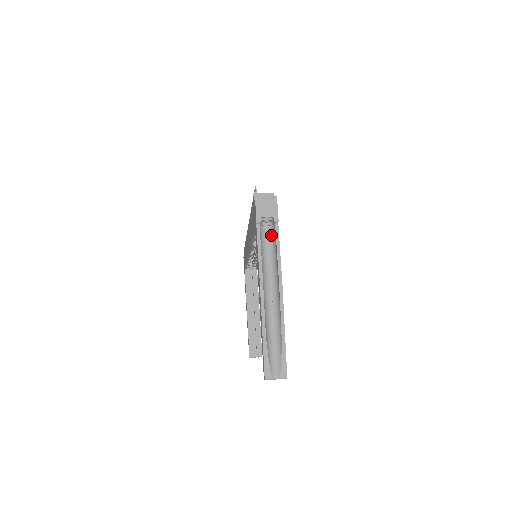
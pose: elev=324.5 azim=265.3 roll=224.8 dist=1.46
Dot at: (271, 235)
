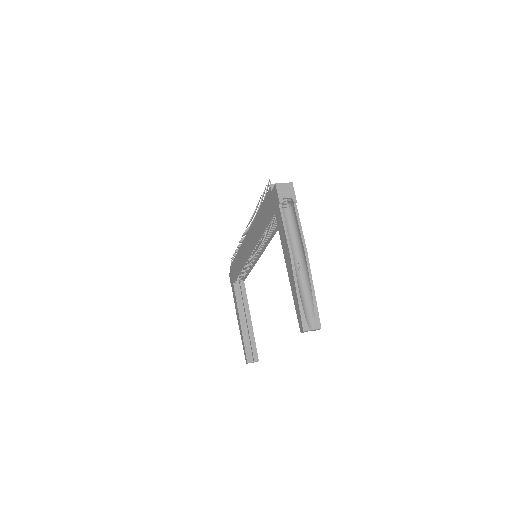
Dot at: (290, 214)
